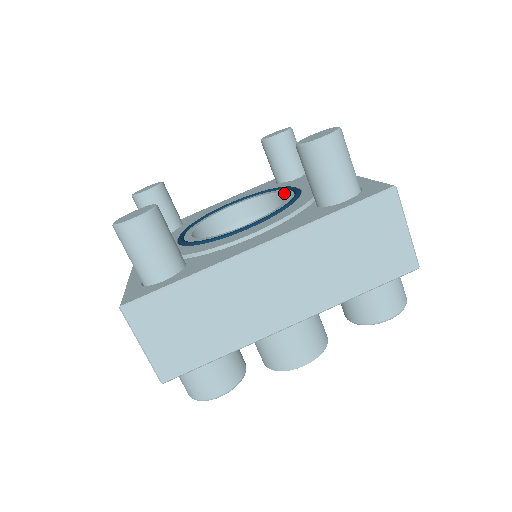
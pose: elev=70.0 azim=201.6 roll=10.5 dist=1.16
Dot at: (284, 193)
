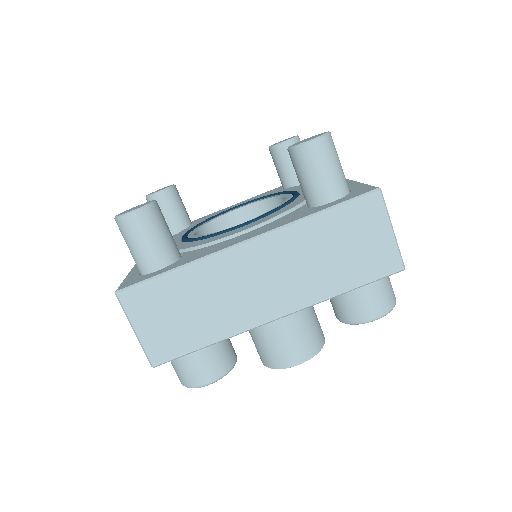
Dot at: (284, 196)
